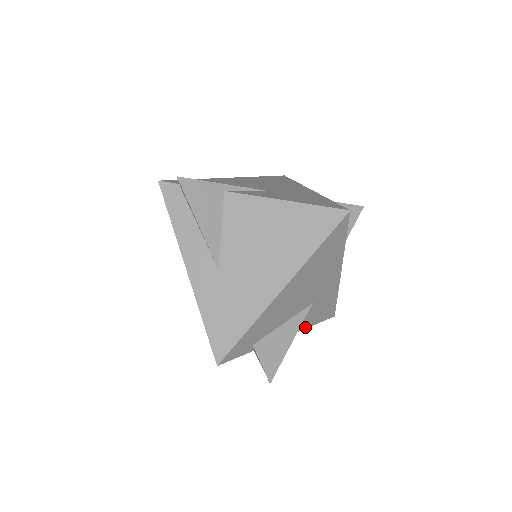
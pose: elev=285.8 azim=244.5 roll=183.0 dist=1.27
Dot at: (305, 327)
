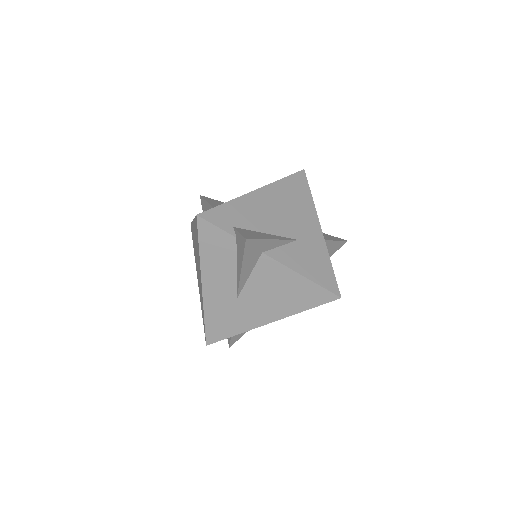
Dot at: (298, 271)
